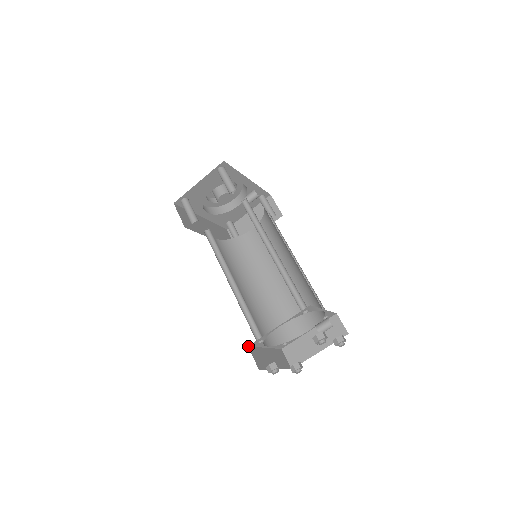
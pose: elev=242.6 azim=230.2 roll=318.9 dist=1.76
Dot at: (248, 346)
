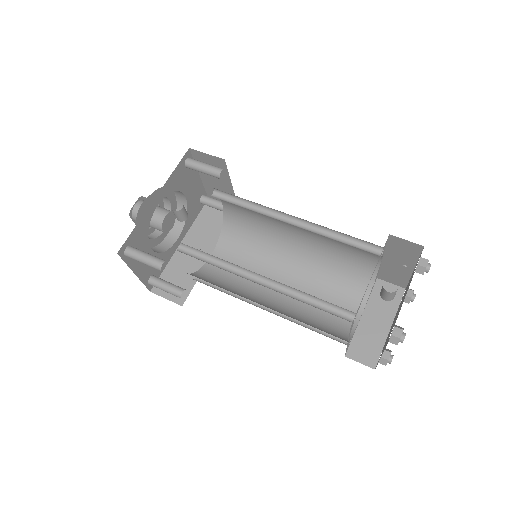
Dot at: occluded
